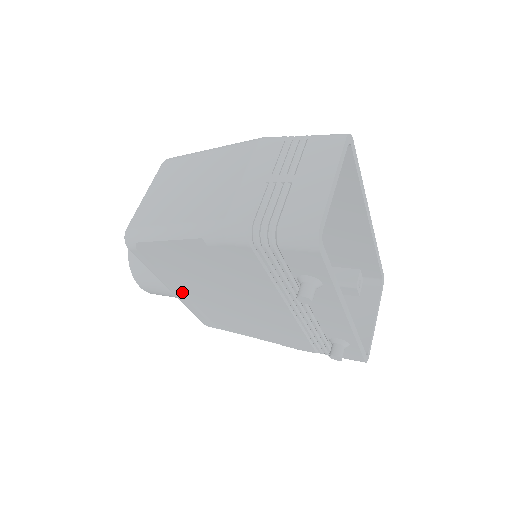
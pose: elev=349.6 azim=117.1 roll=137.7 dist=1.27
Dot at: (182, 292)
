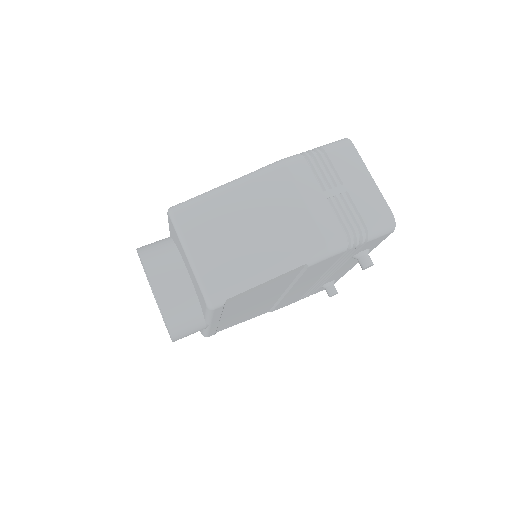
Dot at: (219, 320)
